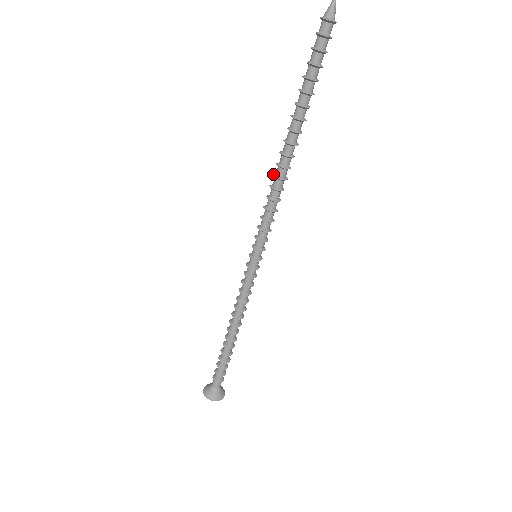
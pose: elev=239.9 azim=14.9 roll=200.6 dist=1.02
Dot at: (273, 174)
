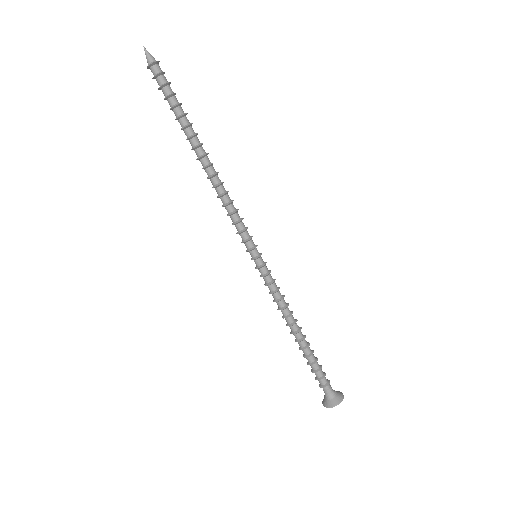
Dot at: occluded
